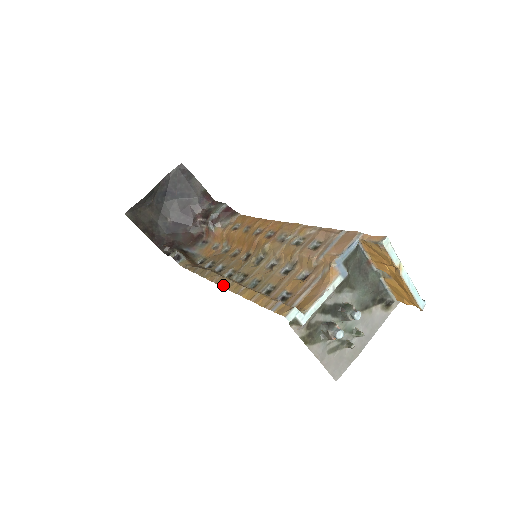
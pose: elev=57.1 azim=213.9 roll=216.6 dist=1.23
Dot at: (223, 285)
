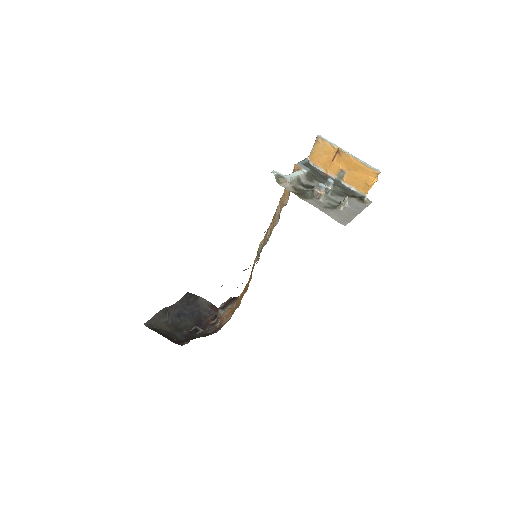
Dot at: occluded
